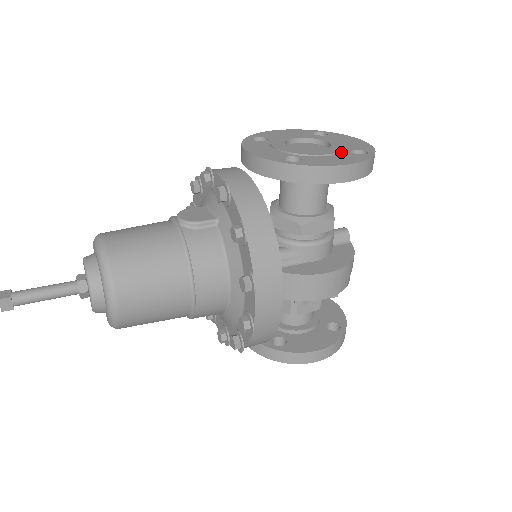
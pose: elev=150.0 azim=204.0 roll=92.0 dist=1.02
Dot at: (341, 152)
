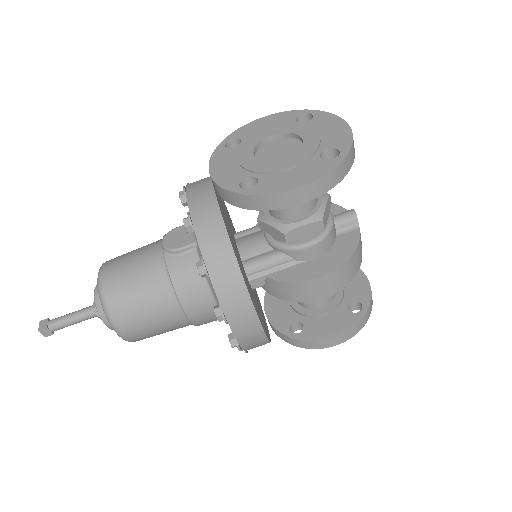
Dot at: (307, 159)
